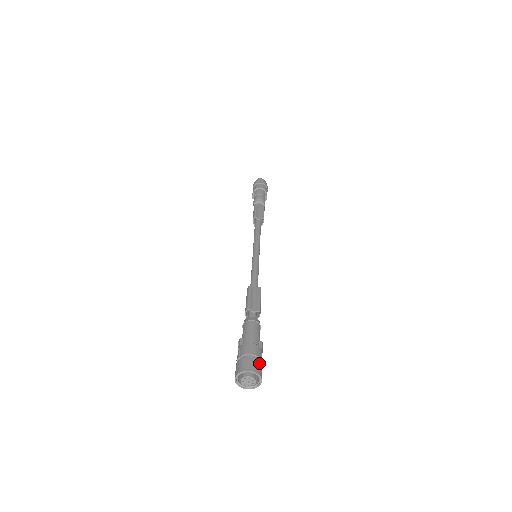
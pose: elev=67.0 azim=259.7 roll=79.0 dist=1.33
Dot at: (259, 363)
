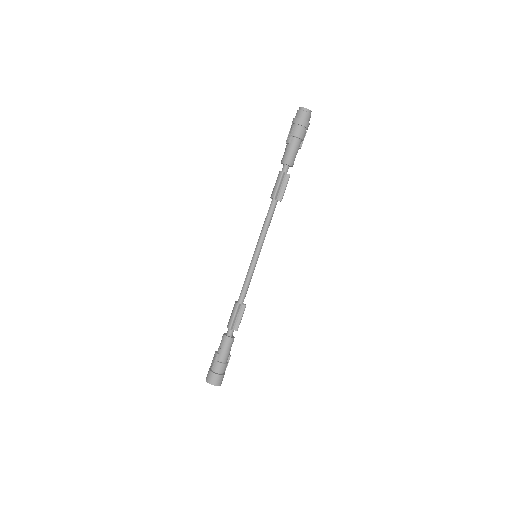
Dot at: (223, 377)
